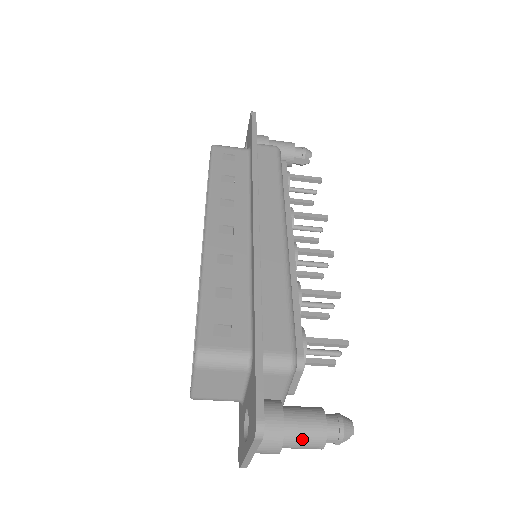
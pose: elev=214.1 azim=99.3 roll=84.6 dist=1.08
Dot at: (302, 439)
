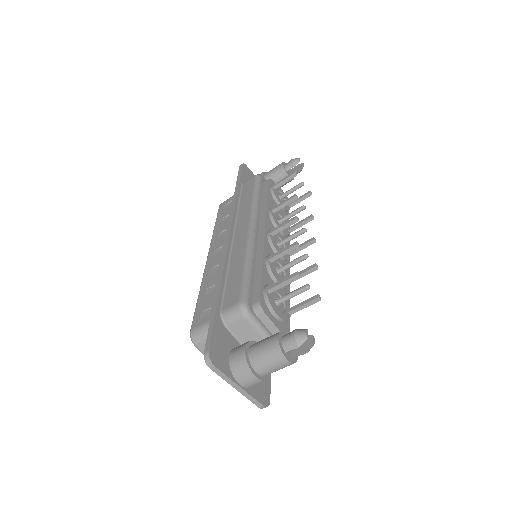
Dot at: (265, 359)
